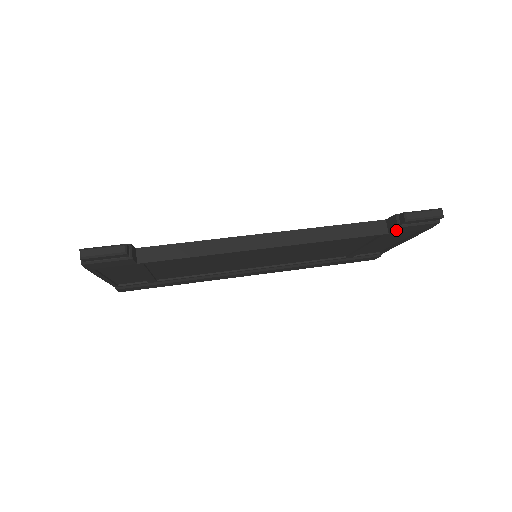
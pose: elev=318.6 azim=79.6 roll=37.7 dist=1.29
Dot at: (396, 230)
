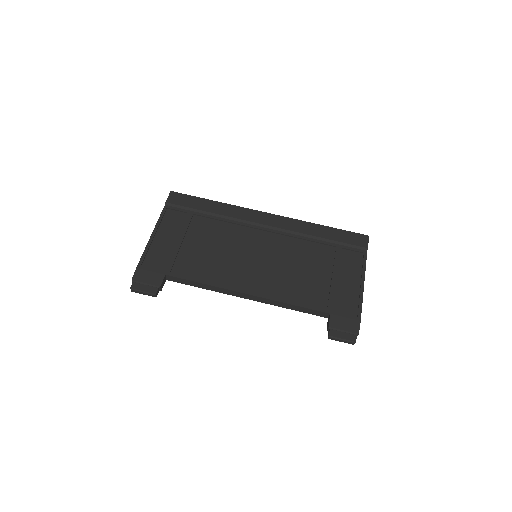
Dot at: occluded
